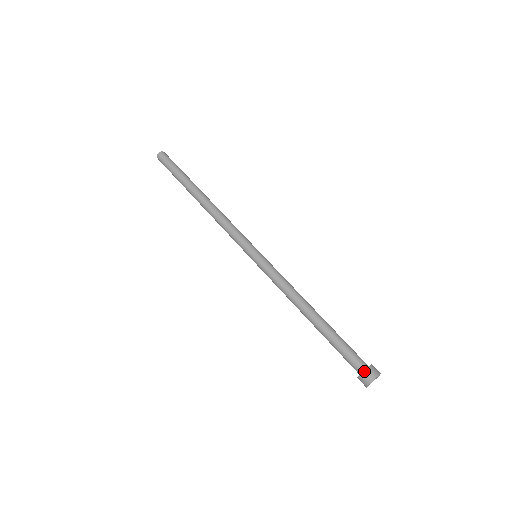
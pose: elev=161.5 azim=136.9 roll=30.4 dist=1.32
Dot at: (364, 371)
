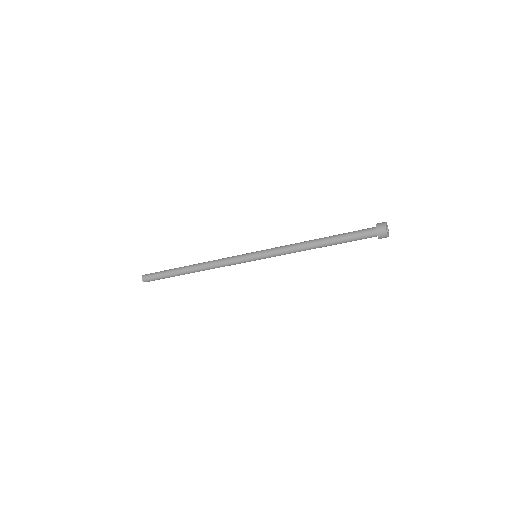
Dot at: (377, 234)
